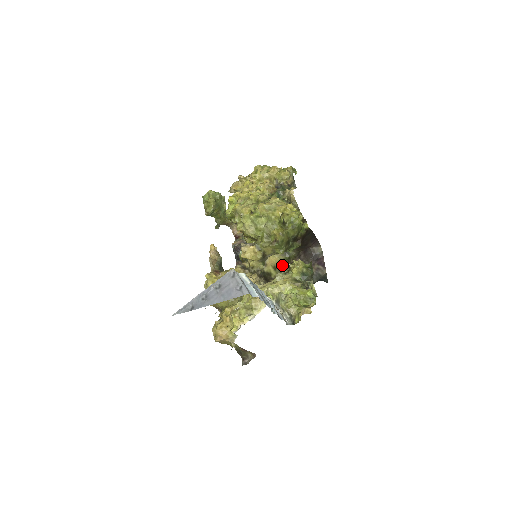
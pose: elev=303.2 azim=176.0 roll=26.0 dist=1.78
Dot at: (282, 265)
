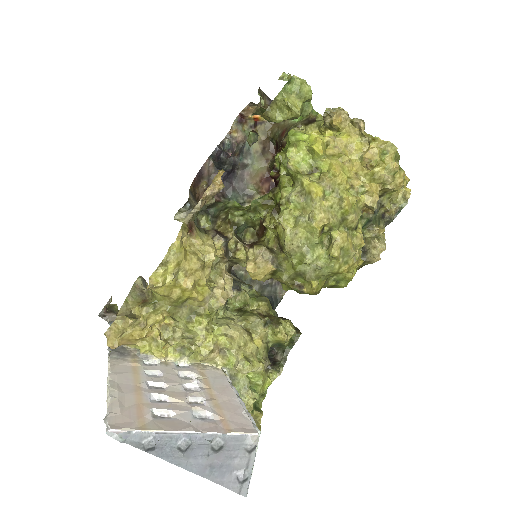
Dot at: (254, 233)
